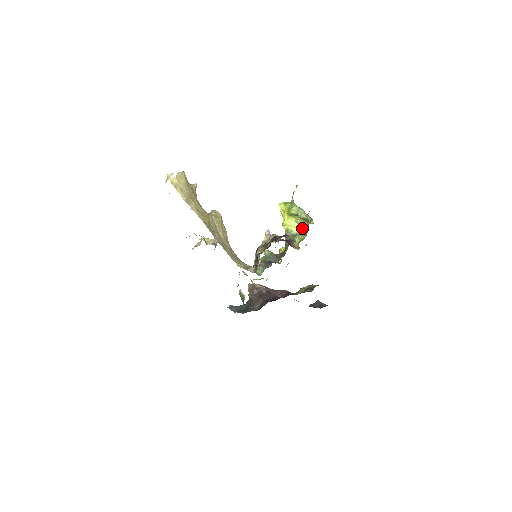
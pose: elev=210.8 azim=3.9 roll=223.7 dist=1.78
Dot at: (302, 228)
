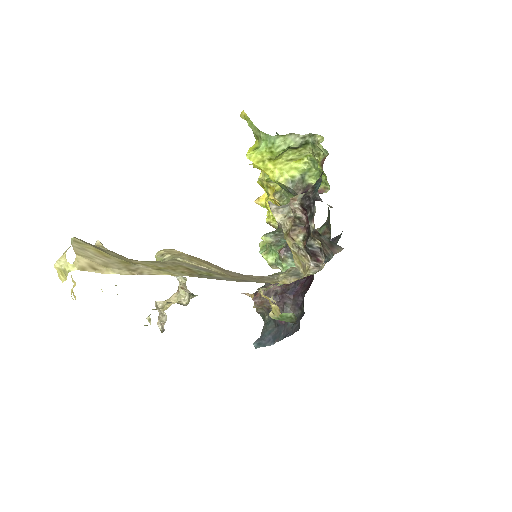
Dot at: (299, 163)
